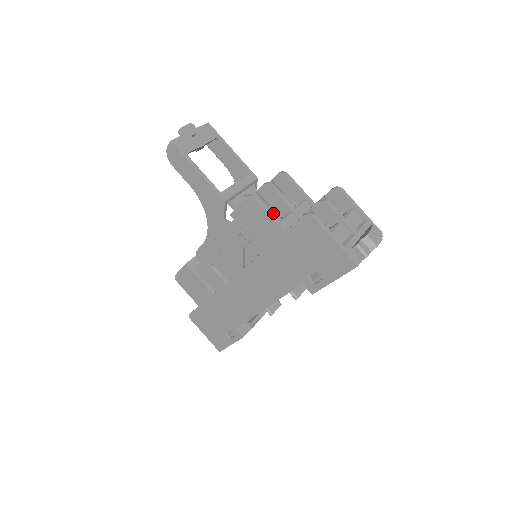
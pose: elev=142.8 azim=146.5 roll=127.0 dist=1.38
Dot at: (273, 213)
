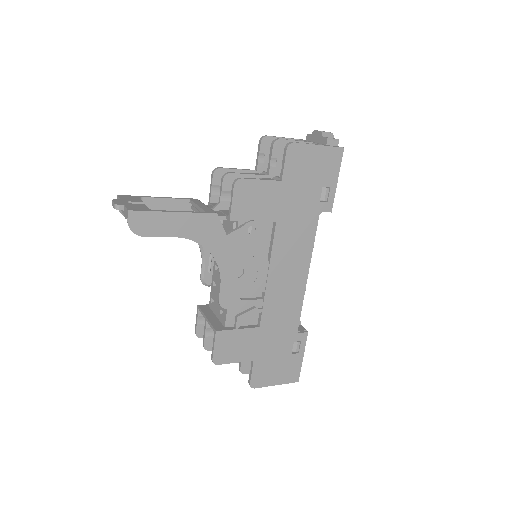
Dot at: occluded
